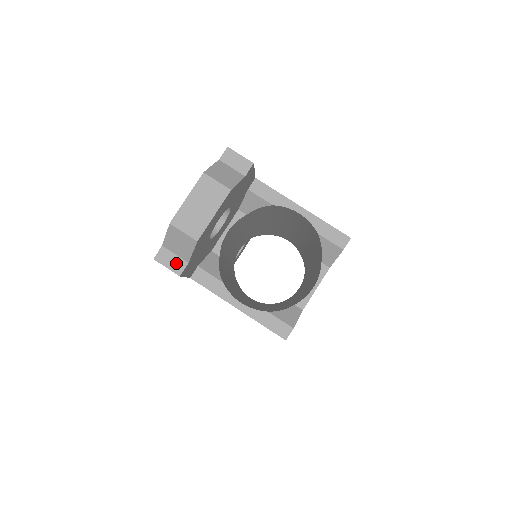
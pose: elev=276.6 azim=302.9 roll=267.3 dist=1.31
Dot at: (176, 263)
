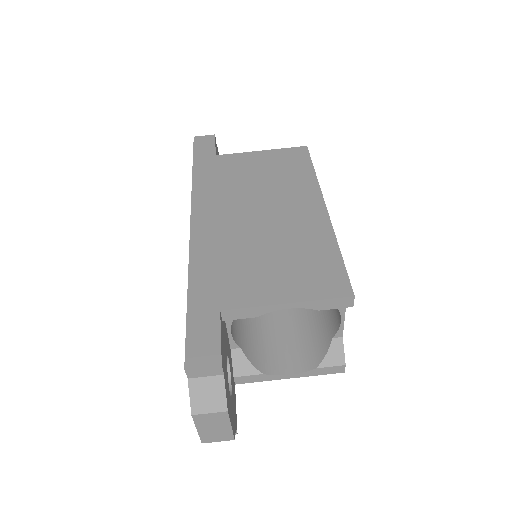
Dot at: occluded
